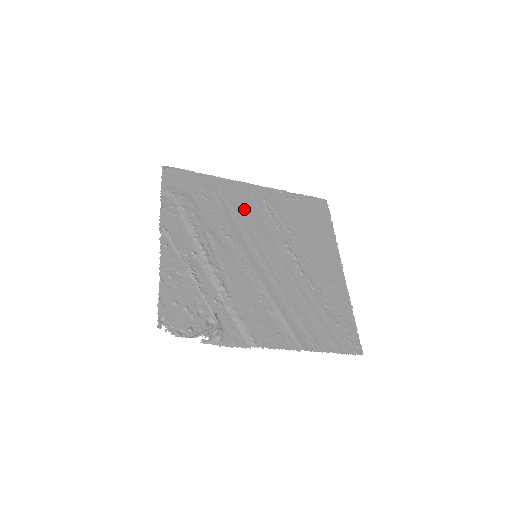
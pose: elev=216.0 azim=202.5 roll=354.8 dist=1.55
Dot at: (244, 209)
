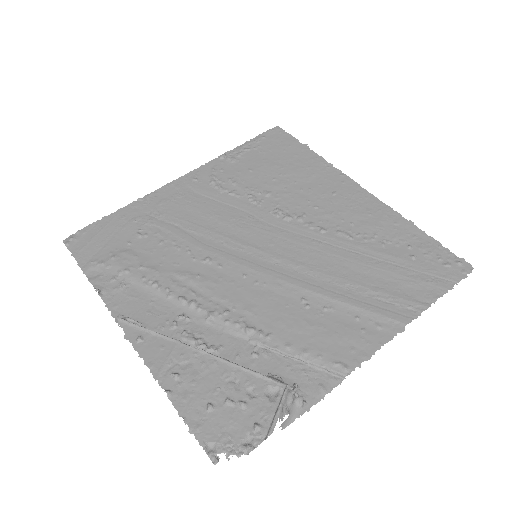
Dot at: (197, 212)
